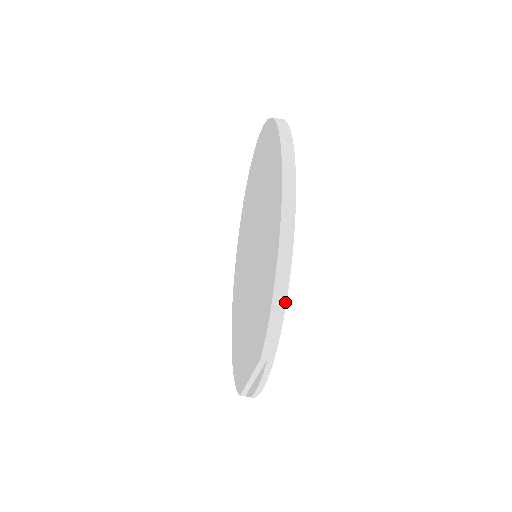
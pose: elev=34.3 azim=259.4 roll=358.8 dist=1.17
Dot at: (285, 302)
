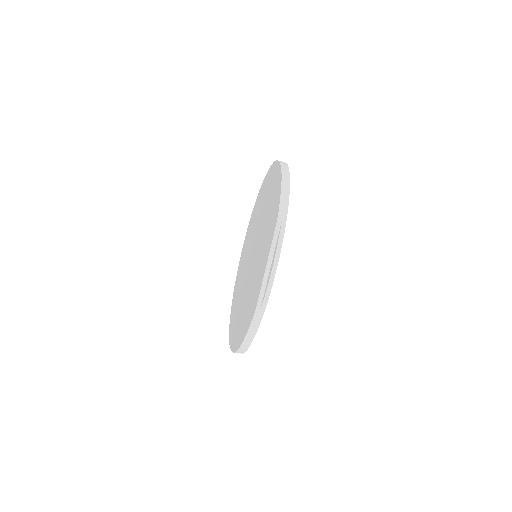
Dot at: (289, 187)
